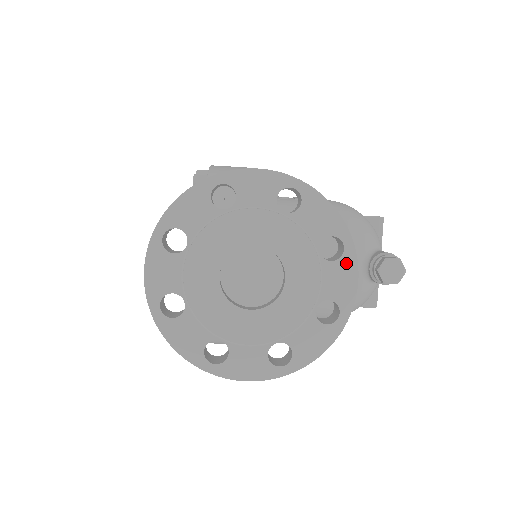
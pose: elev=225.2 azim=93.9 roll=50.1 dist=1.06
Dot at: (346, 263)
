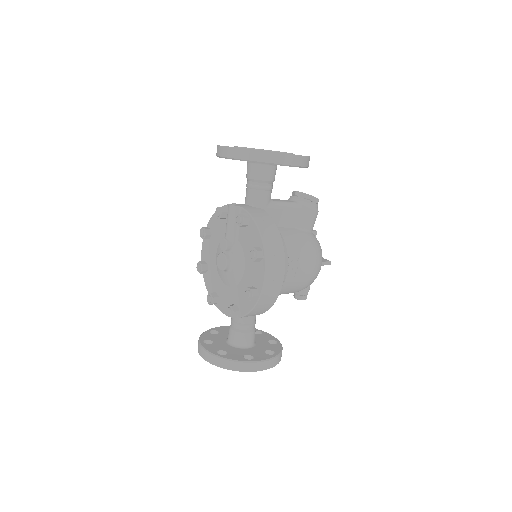
Dot at: occluded
